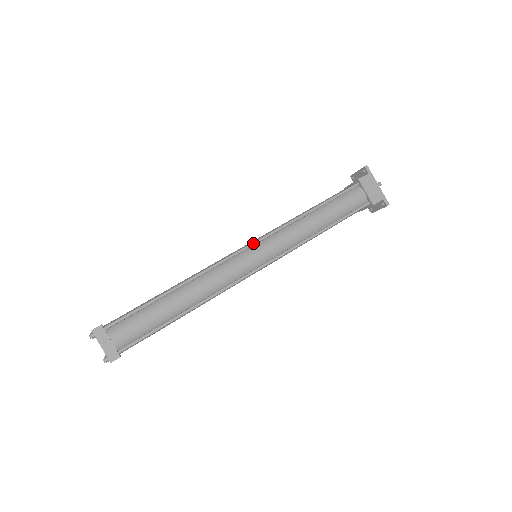
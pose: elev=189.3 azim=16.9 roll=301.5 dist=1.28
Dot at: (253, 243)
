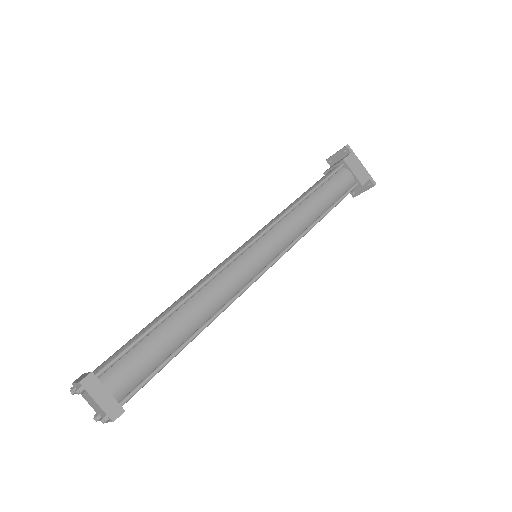
Dot at: (254, 240)
